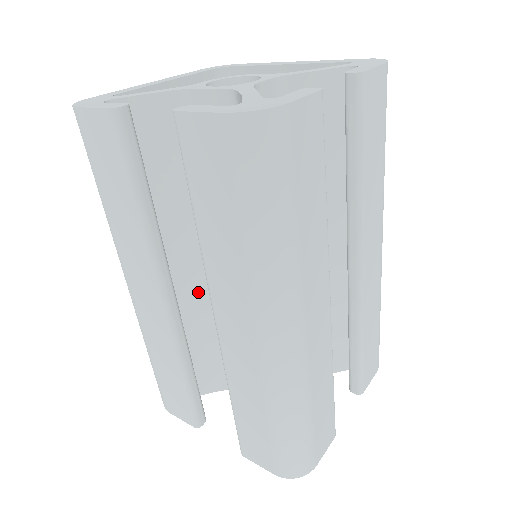
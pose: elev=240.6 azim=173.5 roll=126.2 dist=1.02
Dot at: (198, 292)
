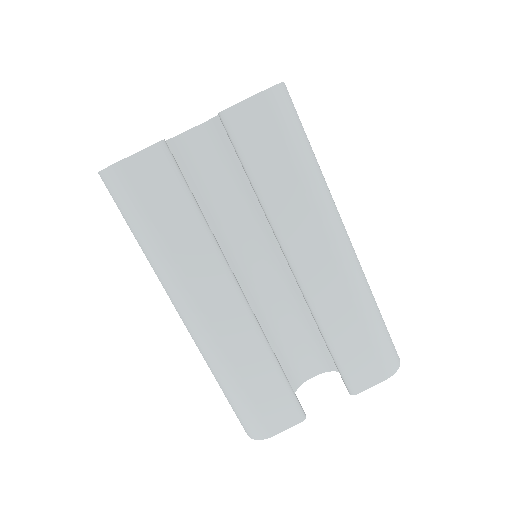
Dot at: occluded
